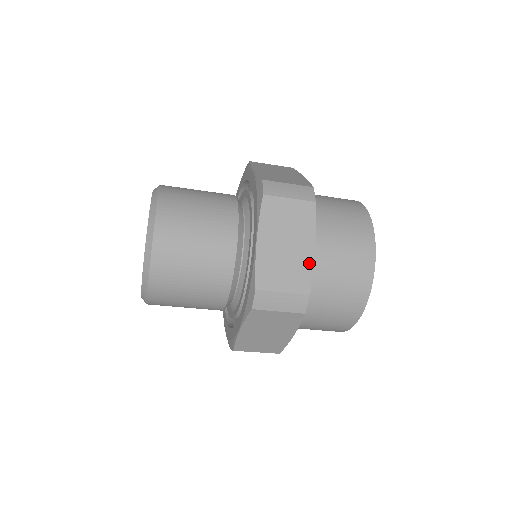
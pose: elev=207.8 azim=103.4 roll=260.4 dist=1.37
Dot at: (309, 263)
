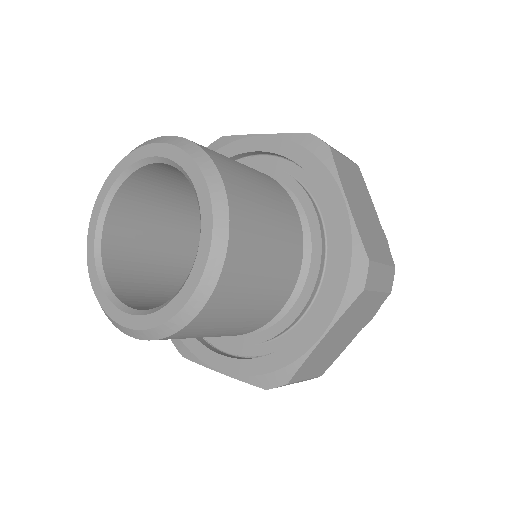
Dot at: (342, 350)
